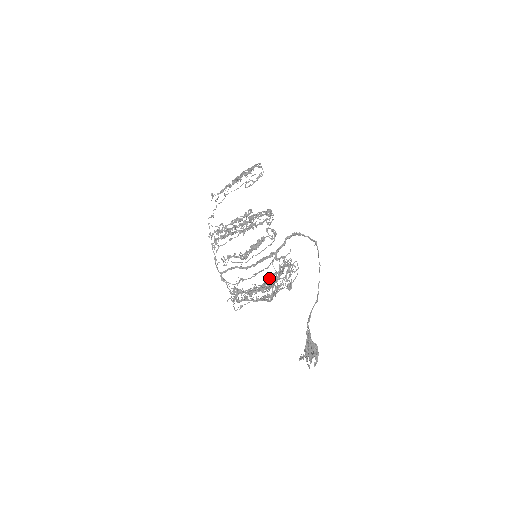
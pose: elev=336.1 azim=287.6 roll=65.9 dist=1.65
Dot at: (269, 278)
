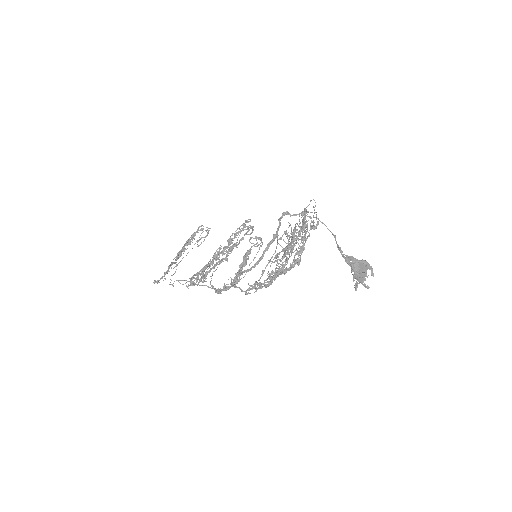
Dot at: (292, 236)
